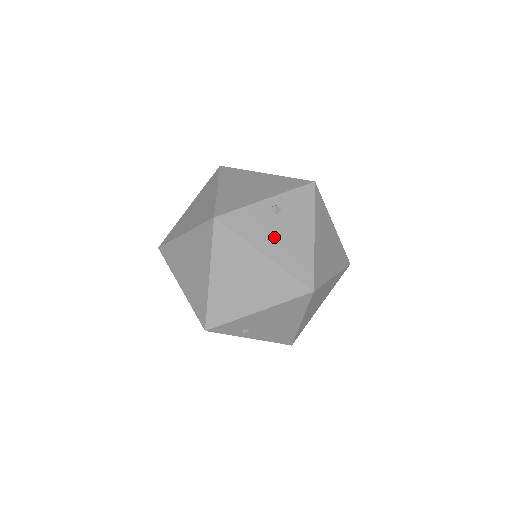
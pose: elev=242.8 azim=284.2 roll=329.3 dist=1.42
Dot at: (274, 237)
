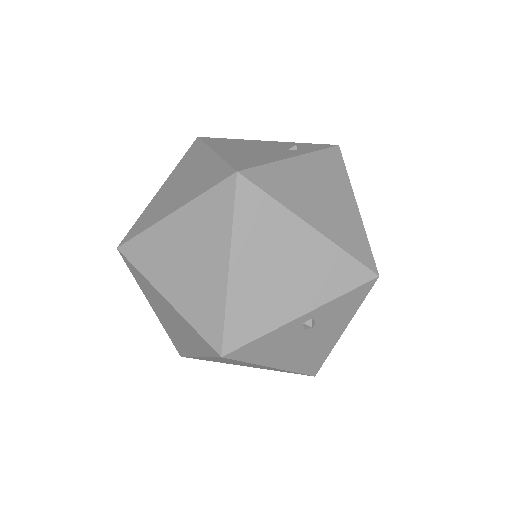
Dot at: (293, 350)
